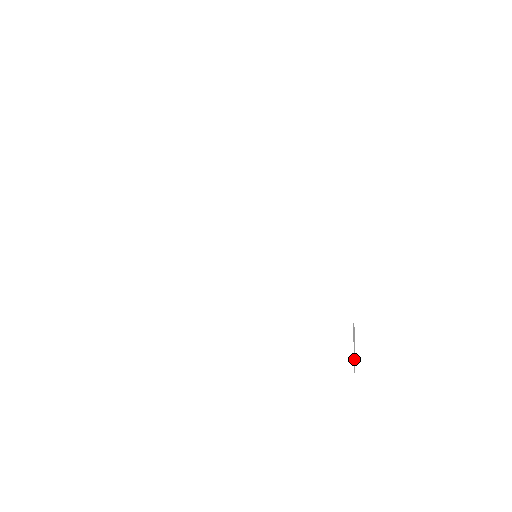
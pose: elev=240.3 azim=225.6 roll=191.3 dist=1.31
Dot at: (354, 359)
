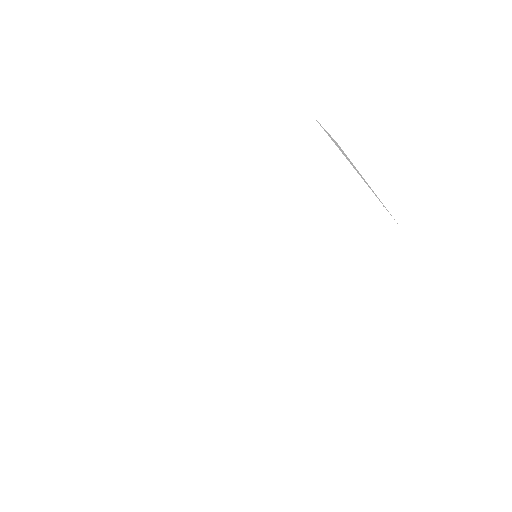
Dot at: occluded
